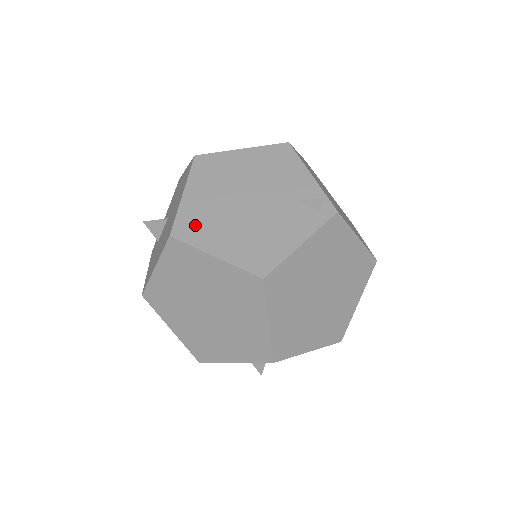
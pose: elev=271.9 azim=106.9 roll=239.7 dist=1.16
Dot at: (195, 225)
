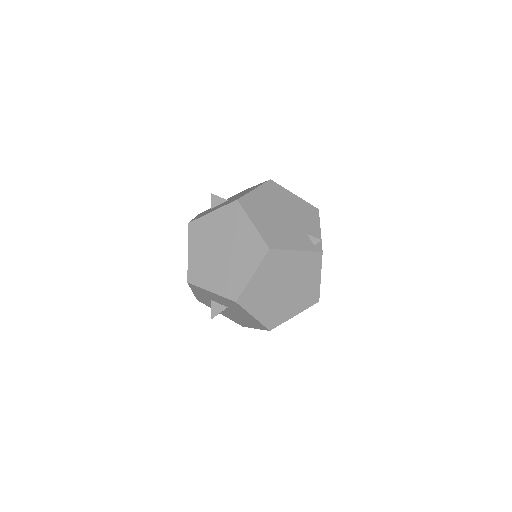
Dot at: (252, 205)
